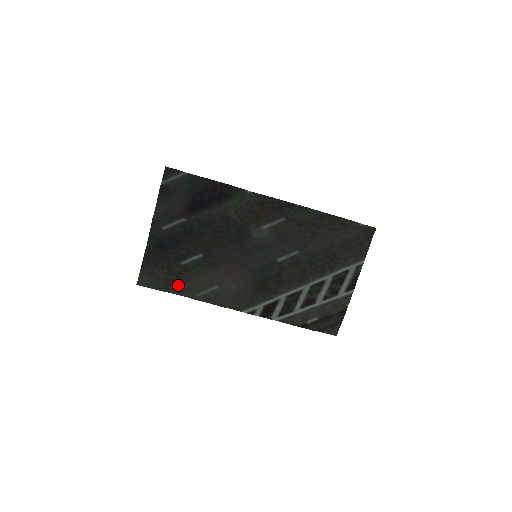
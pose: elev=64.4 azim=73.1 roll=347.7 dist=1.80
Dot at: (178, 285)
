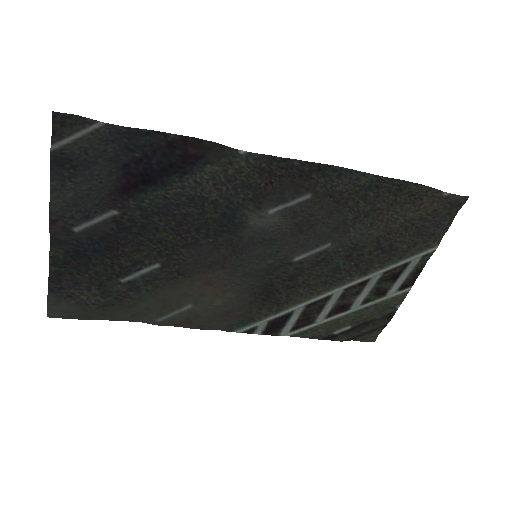
Dot at: (122, 309)
